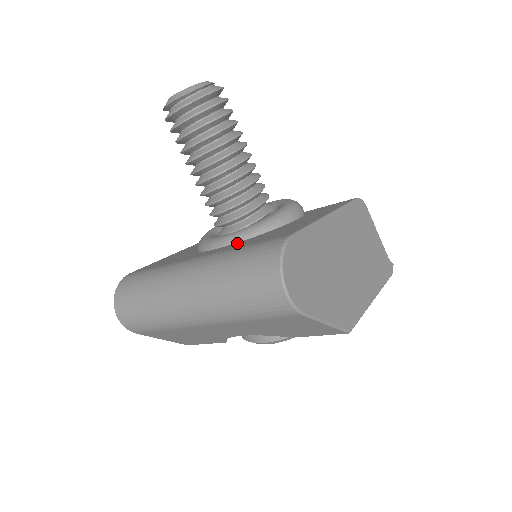
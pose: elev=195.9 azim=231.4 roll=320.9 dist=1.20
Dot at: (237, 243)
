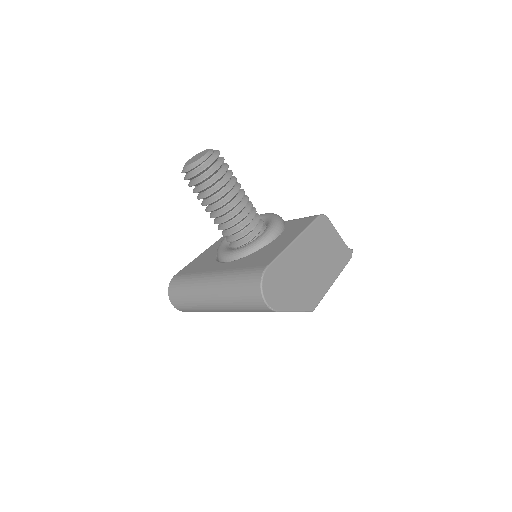
Dot at: (239, 260)
